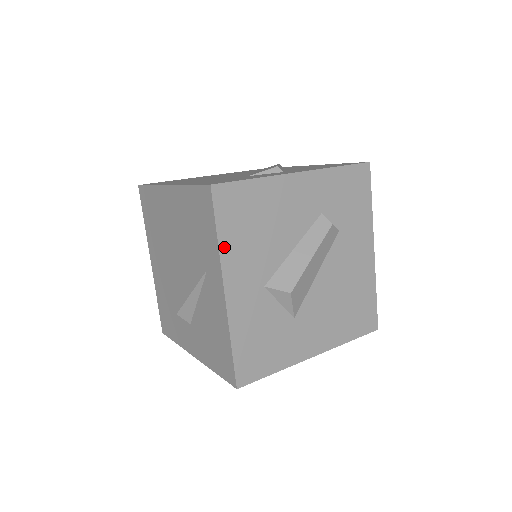
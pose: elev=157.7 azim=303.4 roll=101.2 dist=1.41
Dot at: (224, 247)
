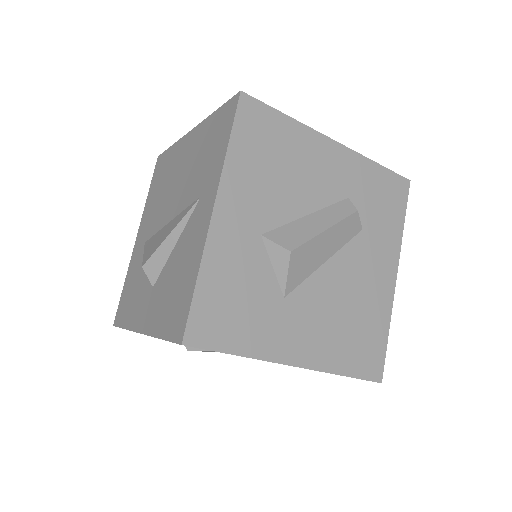
Dot at: (231, 161)
